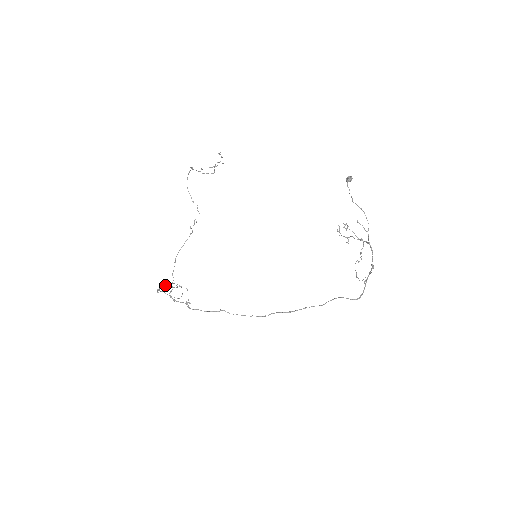
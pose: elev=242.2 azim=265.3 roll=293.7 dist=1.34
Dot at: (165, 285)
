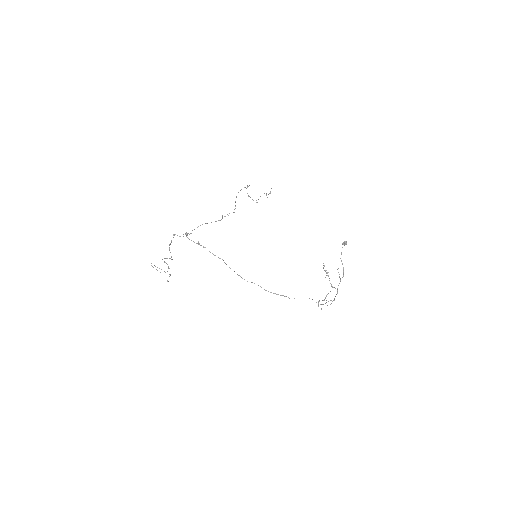
Dot at: occluded
